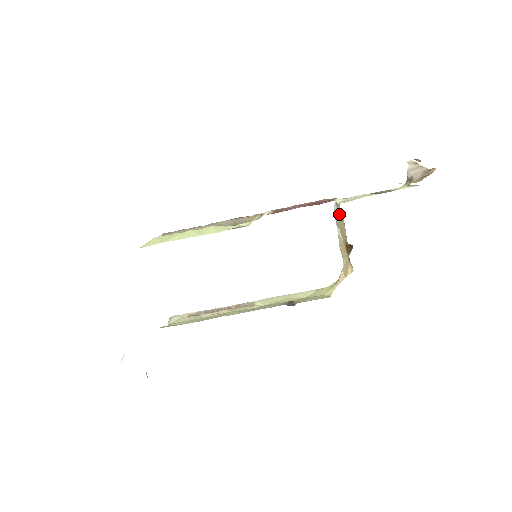
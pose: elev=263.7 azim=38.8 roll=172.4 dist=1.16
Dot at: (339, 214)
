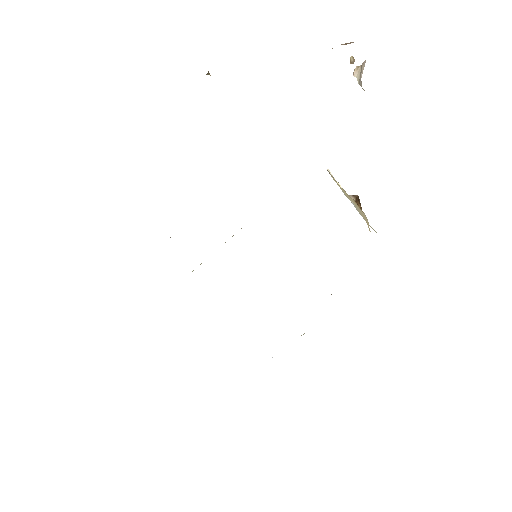
Dot at: occluded
